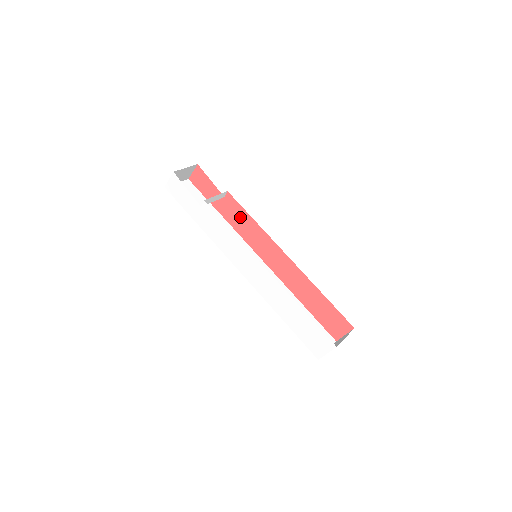
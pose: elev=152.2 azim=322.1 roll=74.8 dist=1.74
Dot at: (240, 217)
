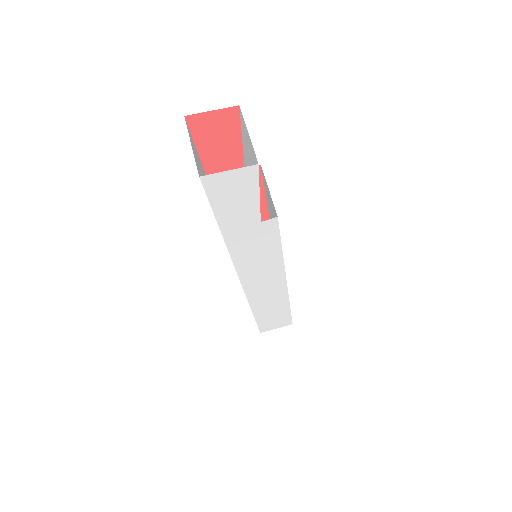
Dot at: occluded
